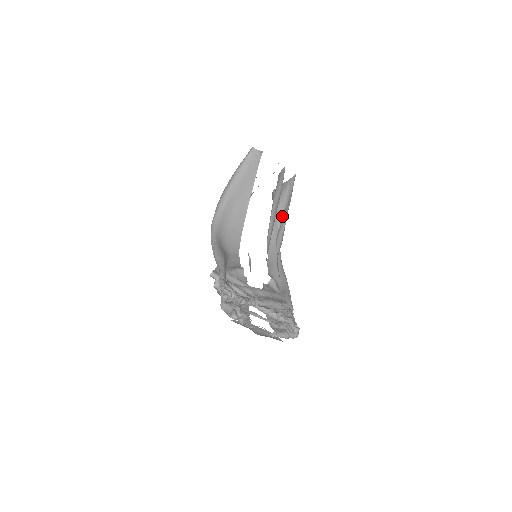
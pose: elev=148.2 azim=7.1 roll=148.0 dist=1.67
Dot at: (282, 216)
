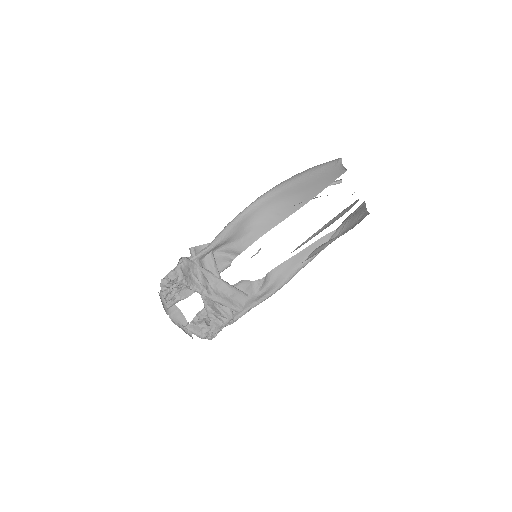
Dot at: (341, 233)
